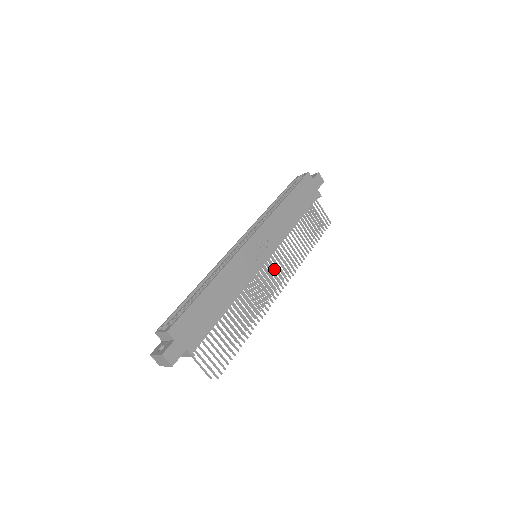
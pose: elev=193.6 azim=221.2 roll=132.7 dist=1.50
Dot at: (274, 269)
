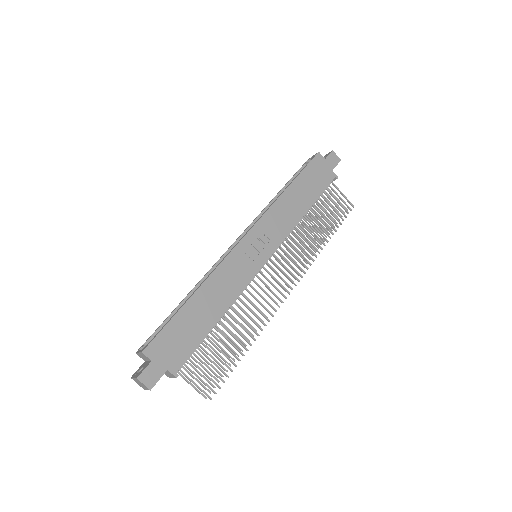
Dot at: (279, 269)
